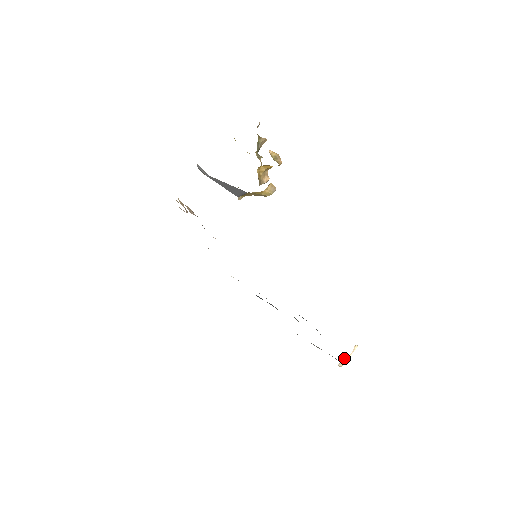
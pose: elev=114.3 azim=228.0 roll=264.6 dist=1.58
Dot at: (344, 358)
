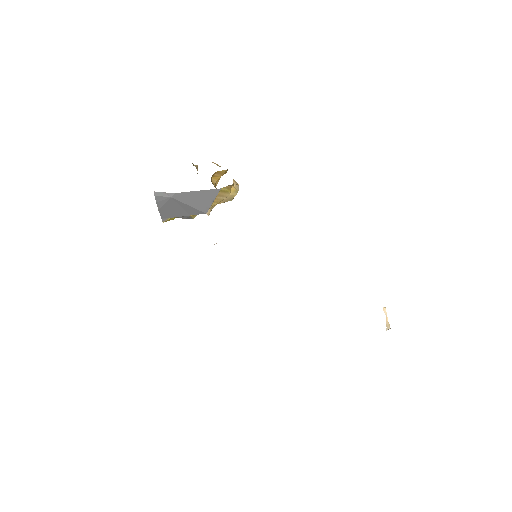
Dot at: occluded
